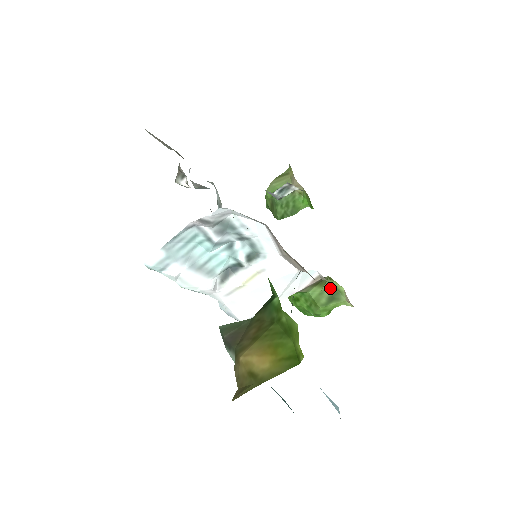
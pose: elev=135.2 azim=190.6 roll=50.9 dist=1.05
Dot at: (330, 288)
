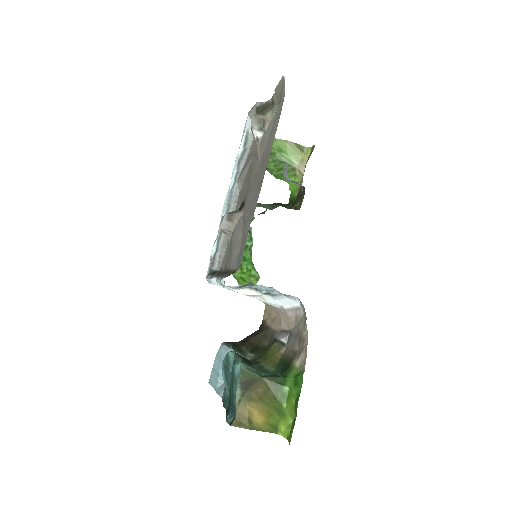
Dot at: occluded
